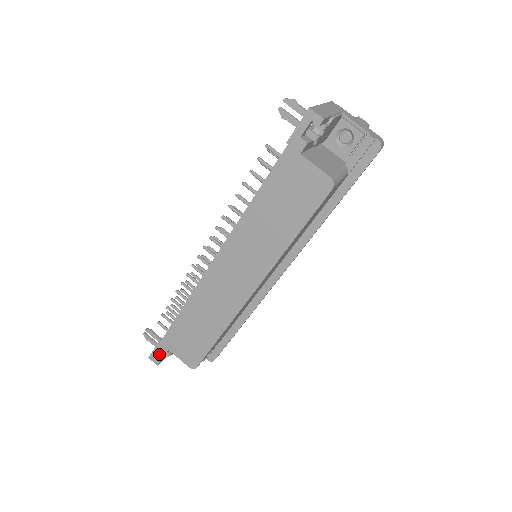
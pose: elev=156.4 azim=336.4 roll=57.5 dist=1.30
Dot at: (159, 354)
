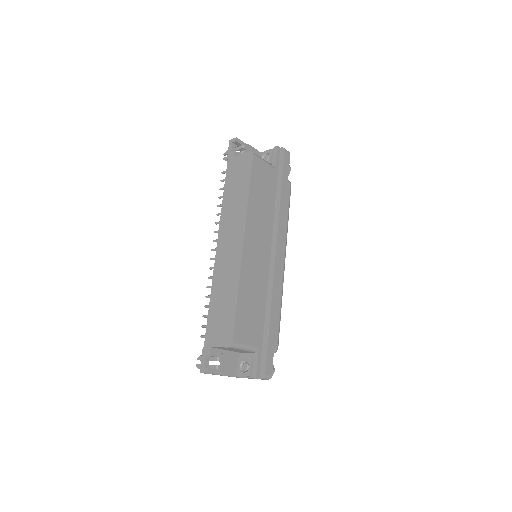
Dot at: occluded
